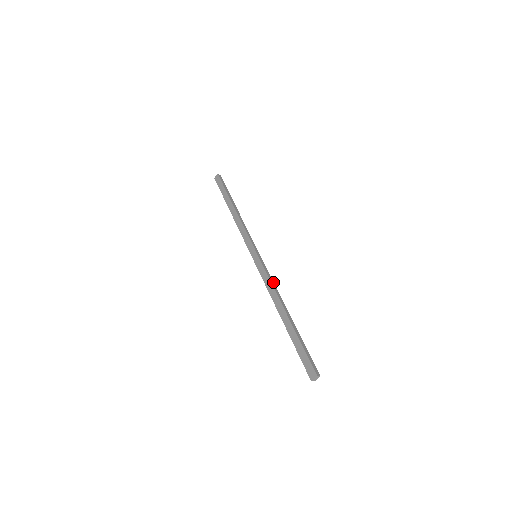
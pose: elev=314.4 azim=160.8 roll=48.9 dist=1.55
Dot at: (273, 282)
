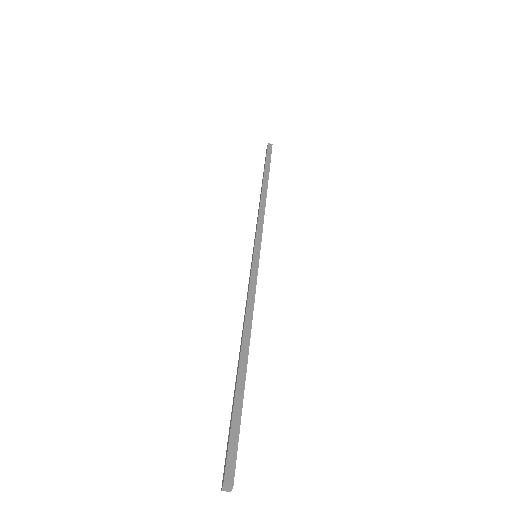
Dot at: (253, 298)
